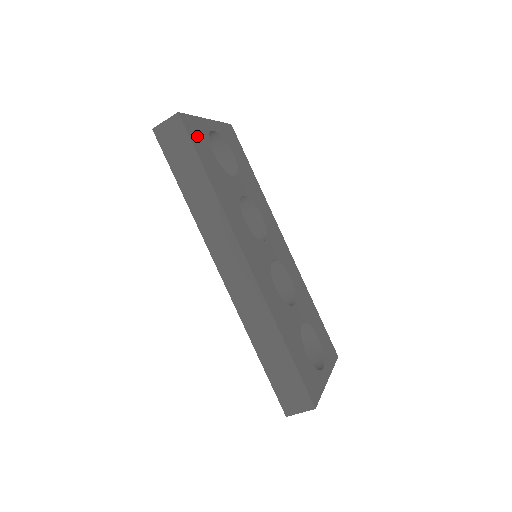
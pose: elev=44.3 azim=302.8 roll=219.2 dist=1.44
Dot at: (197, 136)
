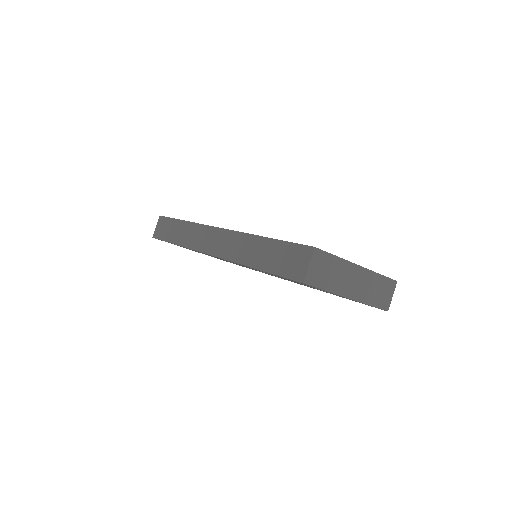
Dot at: occluded
